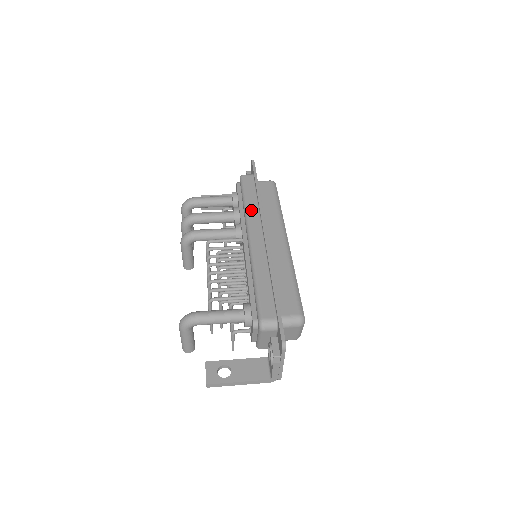
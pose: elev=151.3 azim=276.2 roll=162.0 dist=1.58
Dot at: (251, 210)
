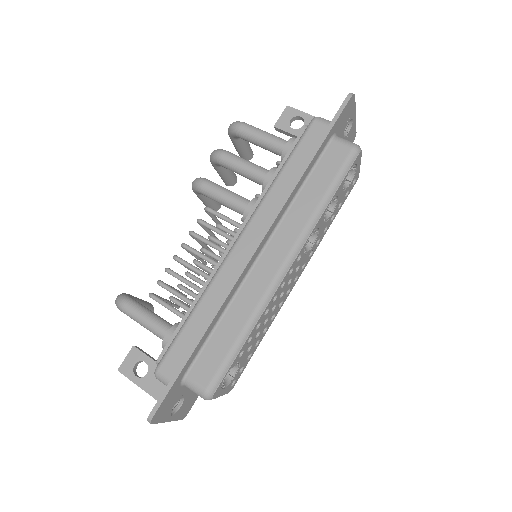
Dot at: (274, 194)
